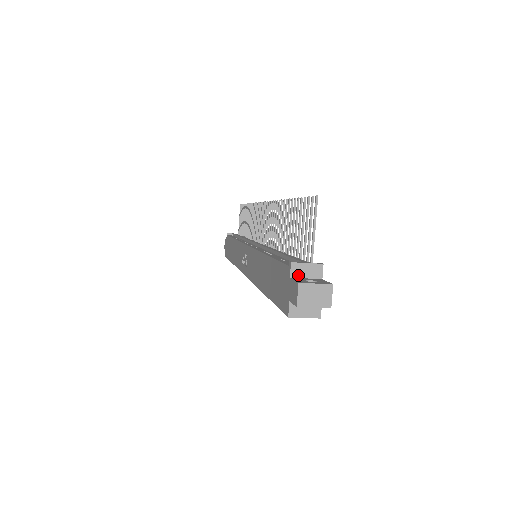
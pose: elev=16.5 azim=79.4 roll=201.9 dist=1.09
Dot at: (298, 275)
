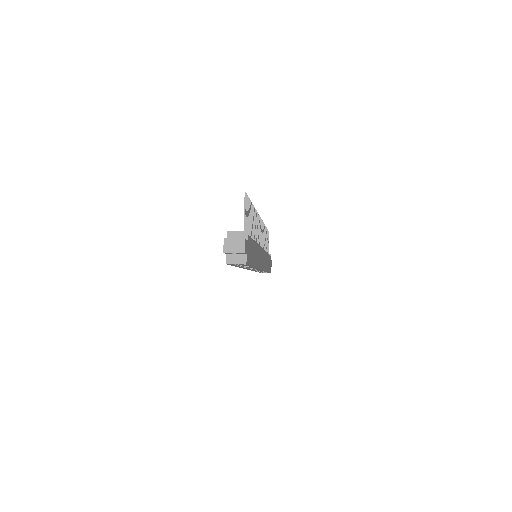
Dot at: occluded
